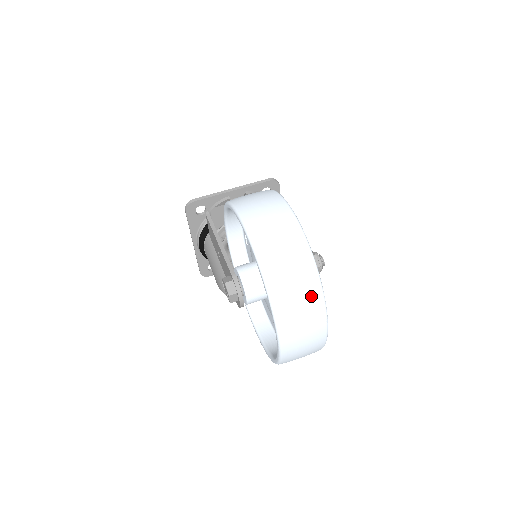
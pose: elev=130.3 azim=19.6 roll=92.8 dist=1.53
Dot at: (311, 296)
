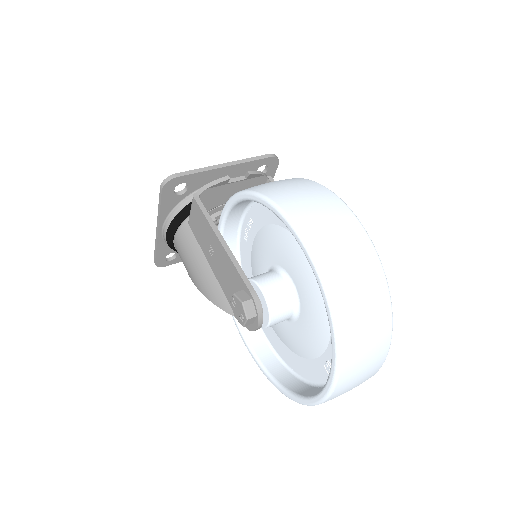
Dot at: (381, 334)
